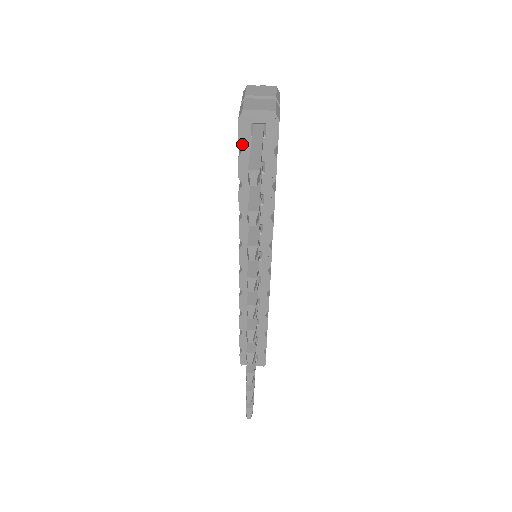
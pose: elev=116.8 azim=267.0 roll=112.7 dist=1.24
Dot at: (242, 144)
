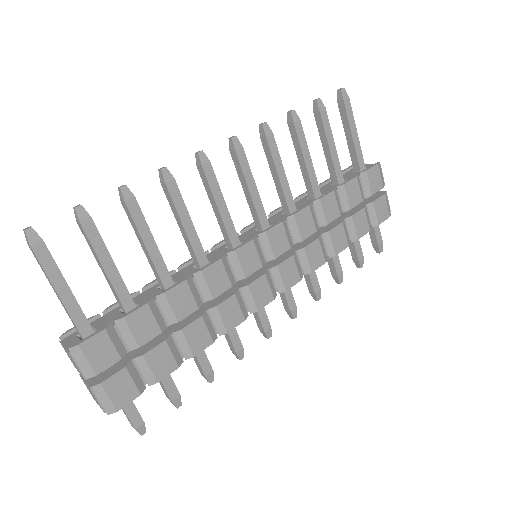
Dot at: occluded
